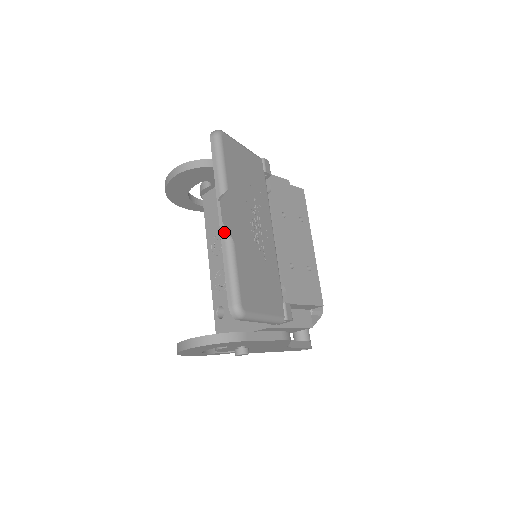
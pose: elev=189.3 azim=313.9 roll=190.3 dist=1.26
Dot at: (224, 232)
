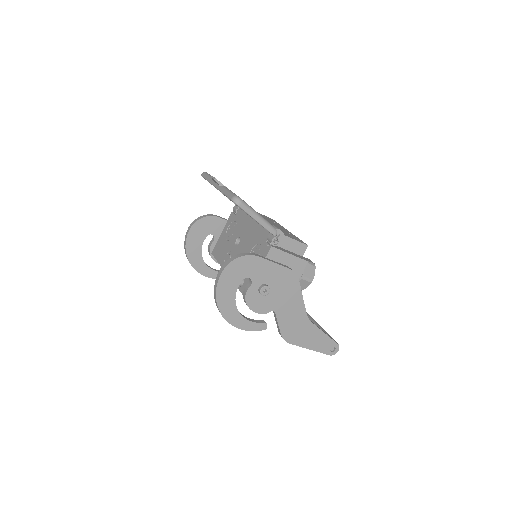
Dot at: (219, 184)
